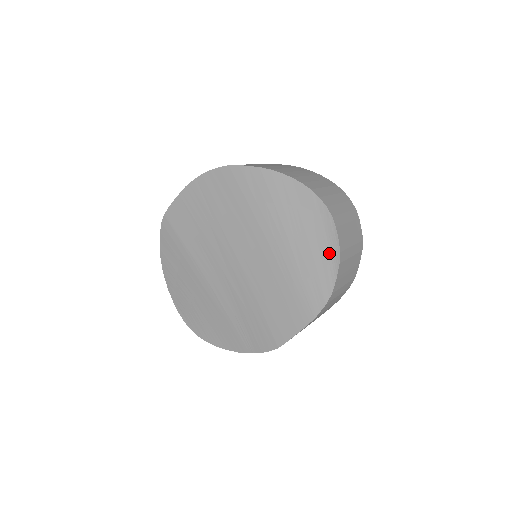
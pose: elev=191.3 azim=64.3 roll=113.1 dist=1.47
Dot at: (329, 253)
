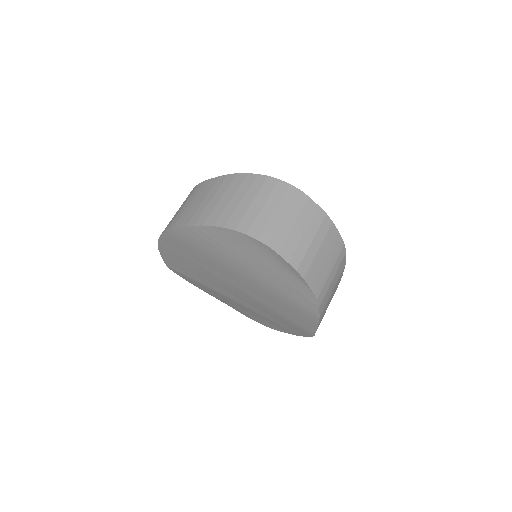
Dot at: (289, 273)
